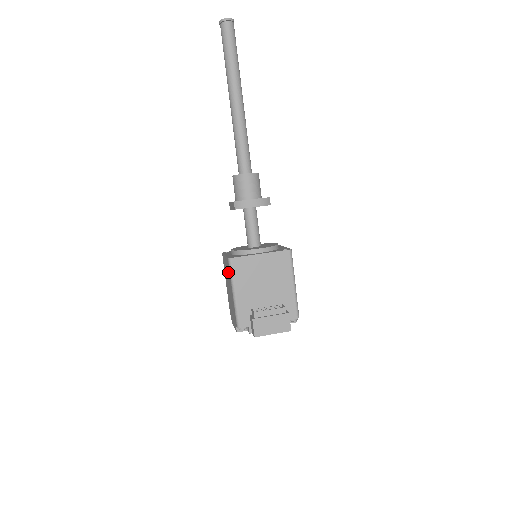
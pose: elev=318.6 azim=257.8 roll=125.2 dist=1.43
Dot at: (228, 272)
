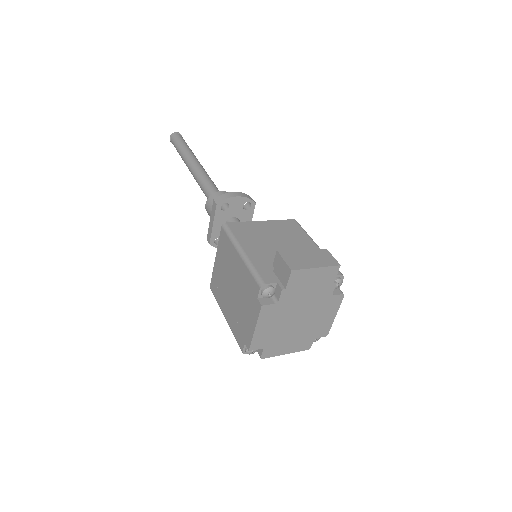
Dot at: (225, 253)
